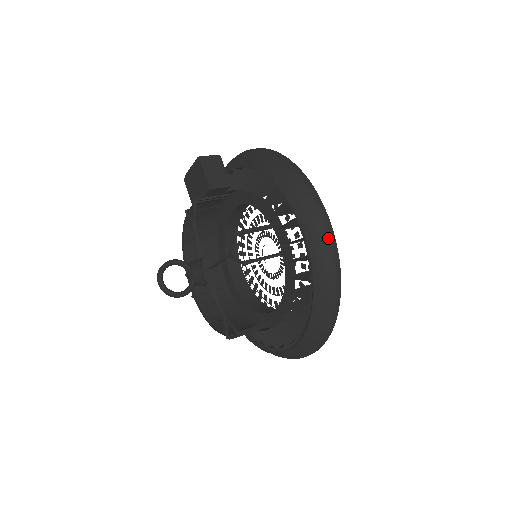
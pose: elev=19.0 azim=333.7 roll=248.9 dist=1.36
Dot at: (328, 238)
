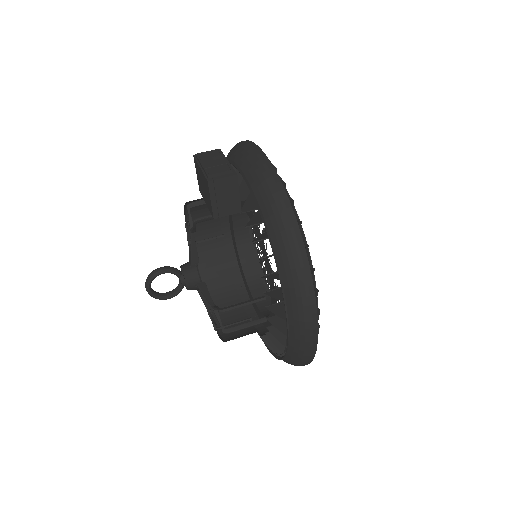
Dot at: (309, 348)
